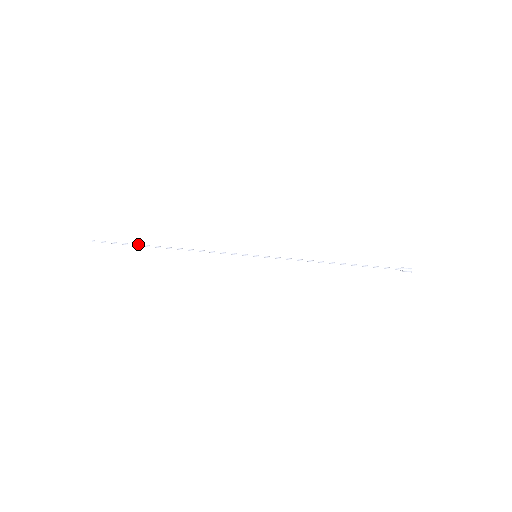
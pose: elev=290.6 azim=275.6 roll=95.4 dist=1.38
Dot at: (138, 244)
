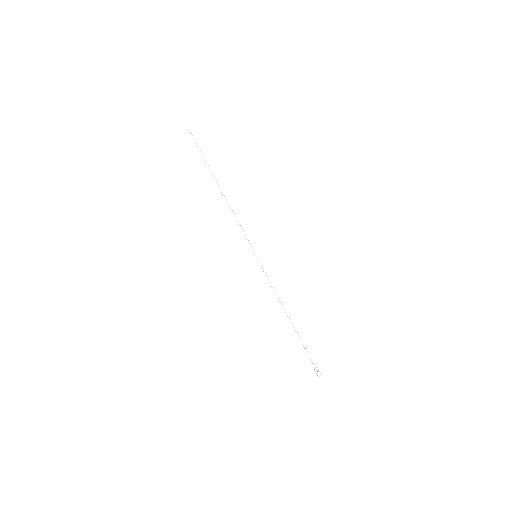
Dot at: (208, 165)
